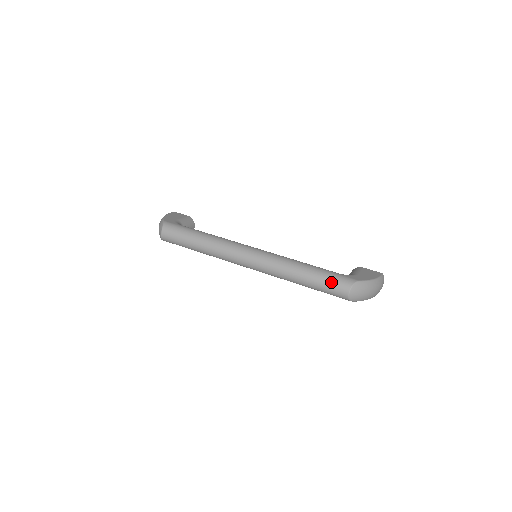
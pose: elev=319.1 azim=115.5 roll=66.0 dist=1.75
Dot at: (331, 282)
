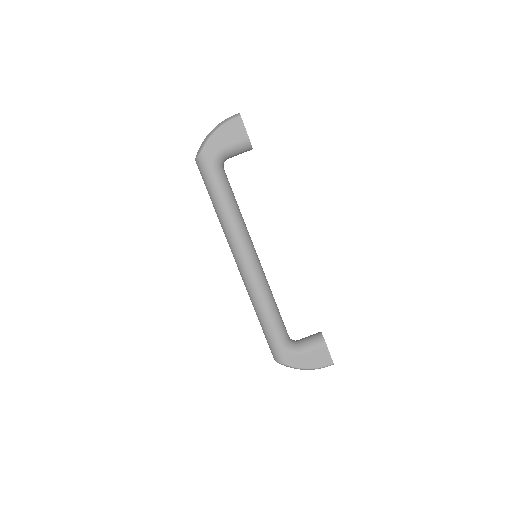
Dot at: (269, 344)
